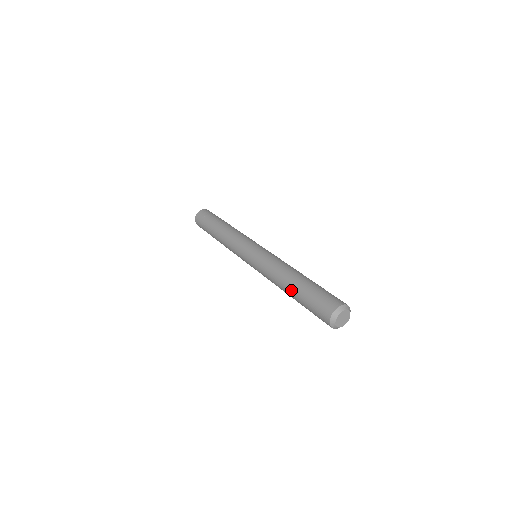
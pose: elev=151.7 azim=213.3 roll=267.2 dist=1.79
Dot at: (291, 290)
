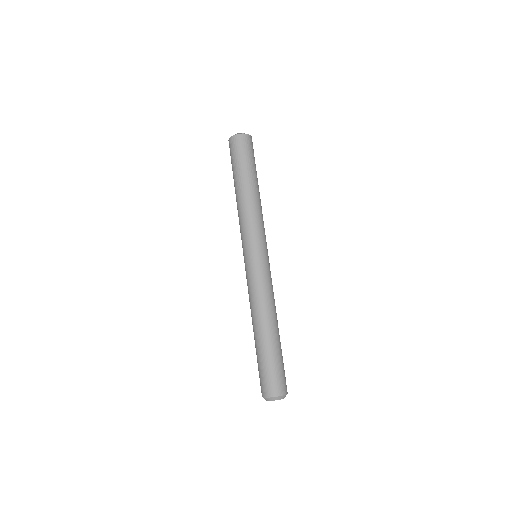
Dot at: (254, 338)
